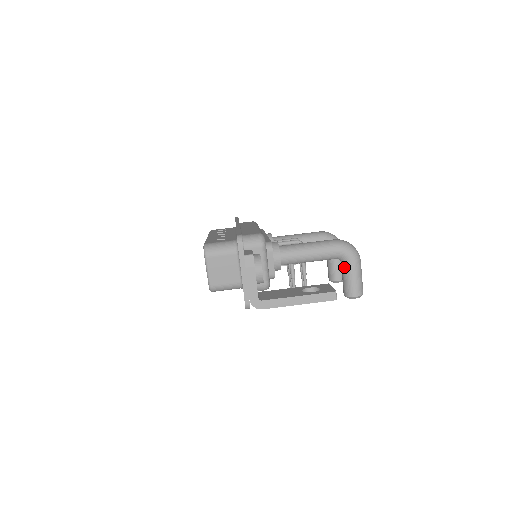
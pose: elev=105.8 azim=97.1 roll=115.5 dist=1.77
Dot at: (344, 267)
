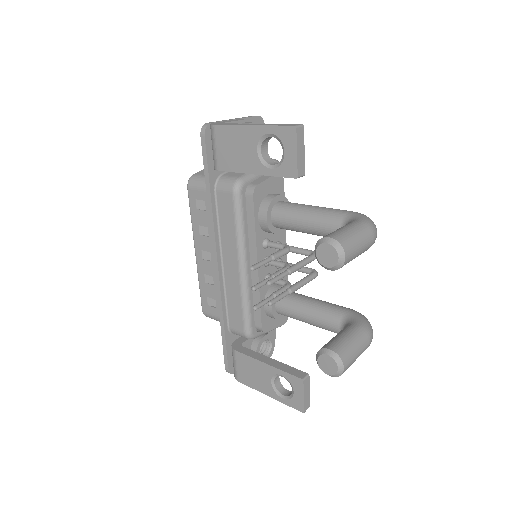
Dot at: occluded
